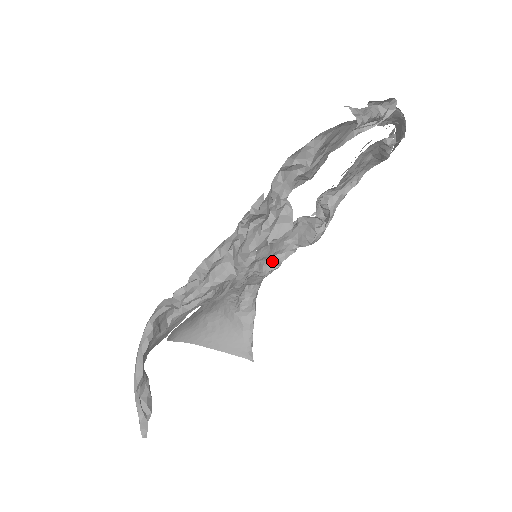
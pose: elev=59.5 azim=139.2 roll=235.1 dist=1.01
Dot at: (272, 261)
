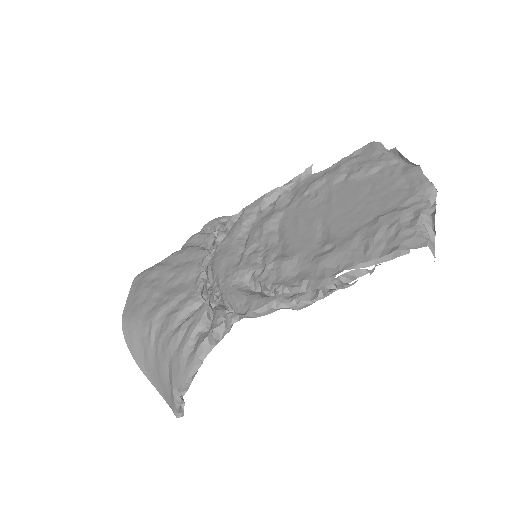
Dot at: occluded
